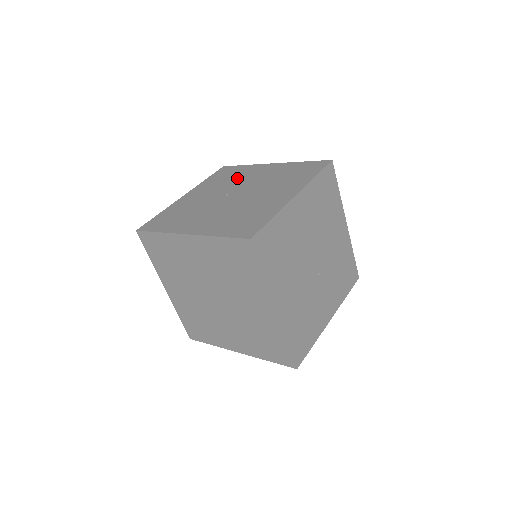
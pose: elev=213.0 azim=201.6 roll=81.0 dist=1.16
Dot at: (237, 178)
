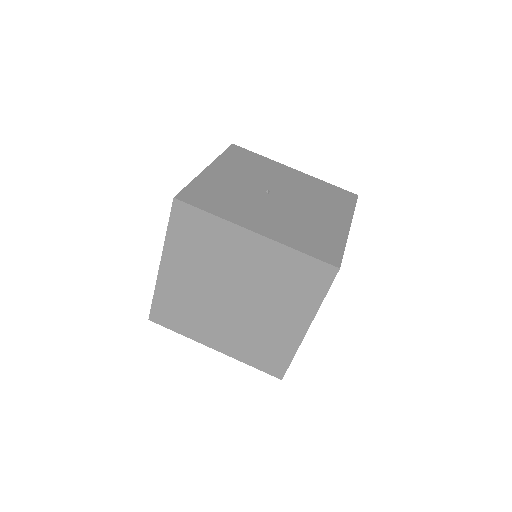
Dot at: (265, 171)
